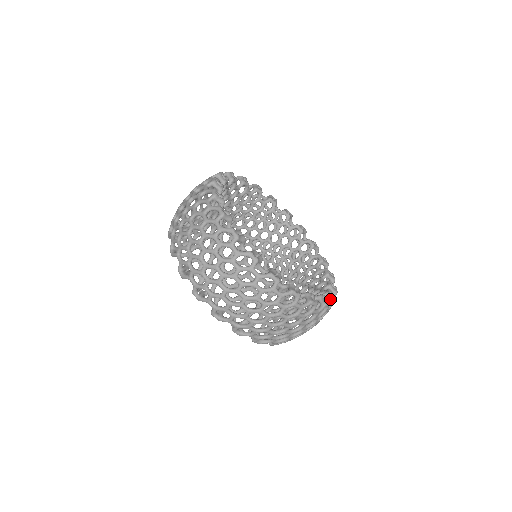
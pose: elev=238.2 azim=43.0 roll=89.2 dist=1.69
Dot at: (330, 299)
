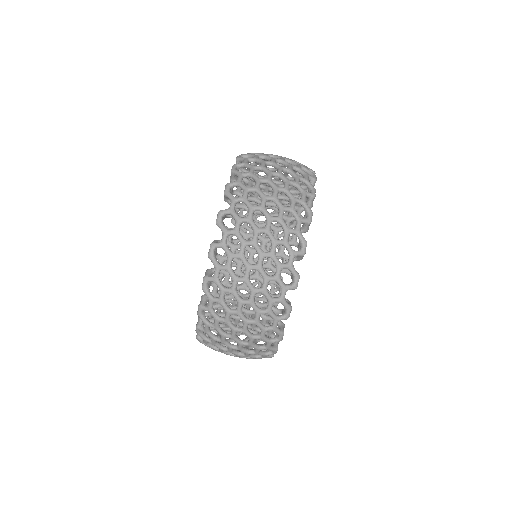
Dot at: occluded
